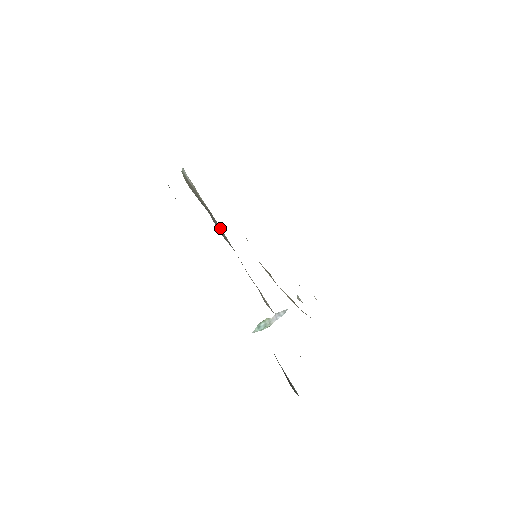
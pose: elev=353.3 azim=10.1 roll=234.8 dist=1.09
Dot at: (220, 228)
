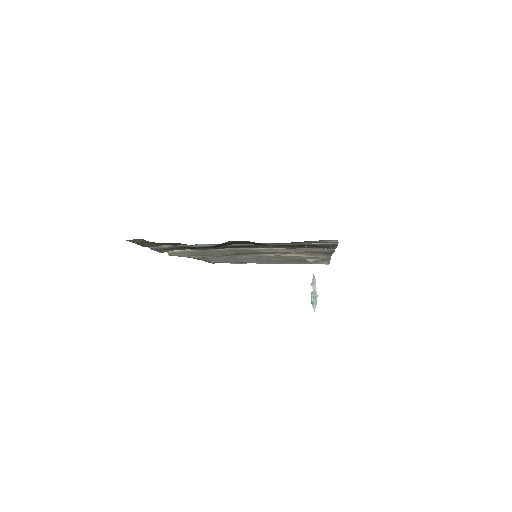
Dot at: (216, 250)
